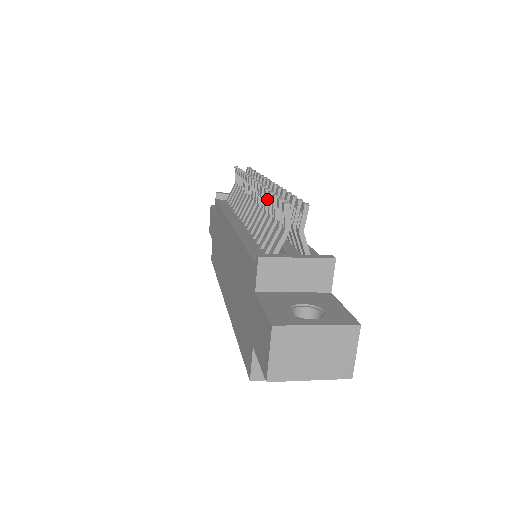
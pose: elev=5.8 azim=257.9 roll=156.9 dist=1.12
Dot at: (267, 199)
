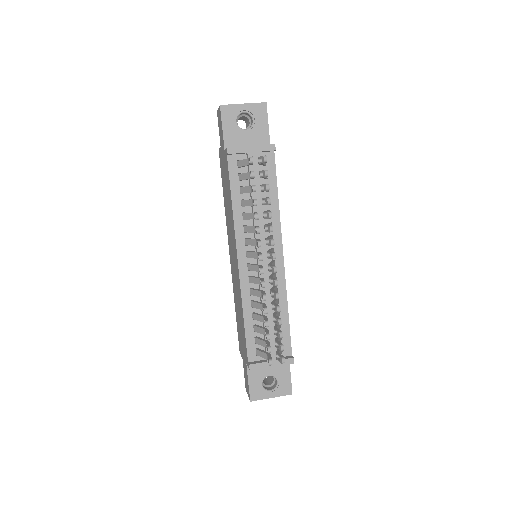
Dot at: (265, 313)
